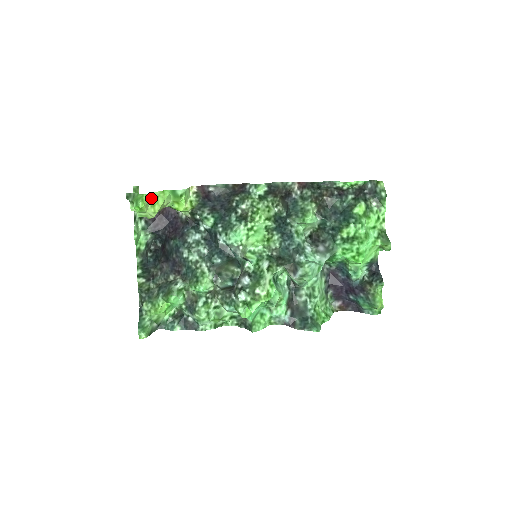
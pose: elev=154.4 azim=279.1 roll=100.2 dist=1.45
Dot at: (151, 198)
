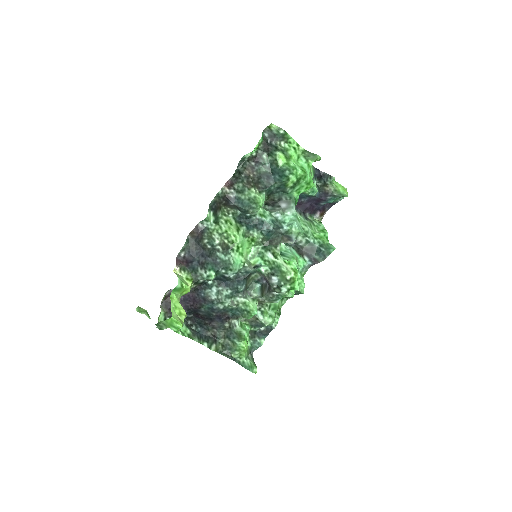
Dot at: (174, 312)
